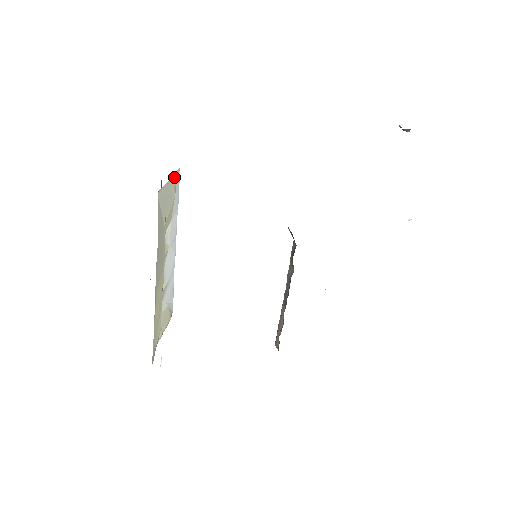
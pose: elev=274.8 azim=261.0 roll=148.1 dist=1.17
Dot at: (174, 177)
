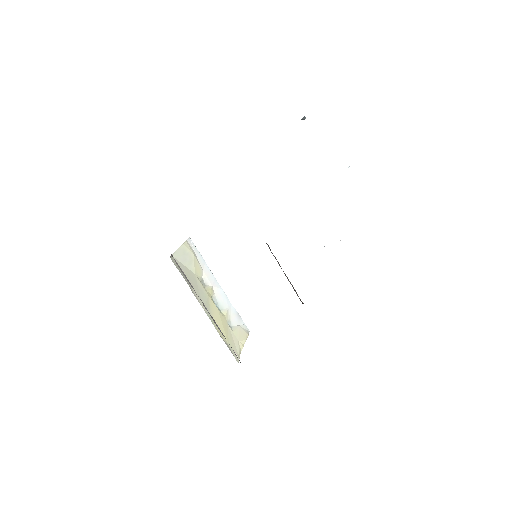
Dot at: (185, 243)
